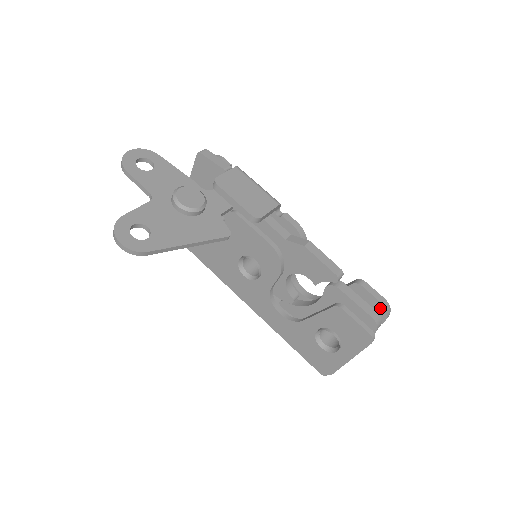
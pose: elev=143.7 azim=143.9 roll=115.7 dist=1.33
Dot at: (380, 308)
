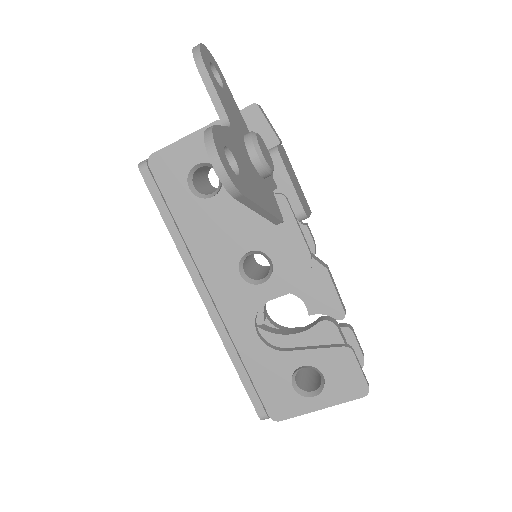
Dot at: occluded
